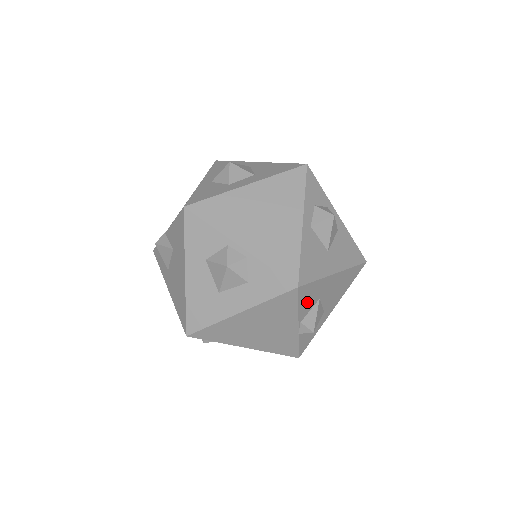
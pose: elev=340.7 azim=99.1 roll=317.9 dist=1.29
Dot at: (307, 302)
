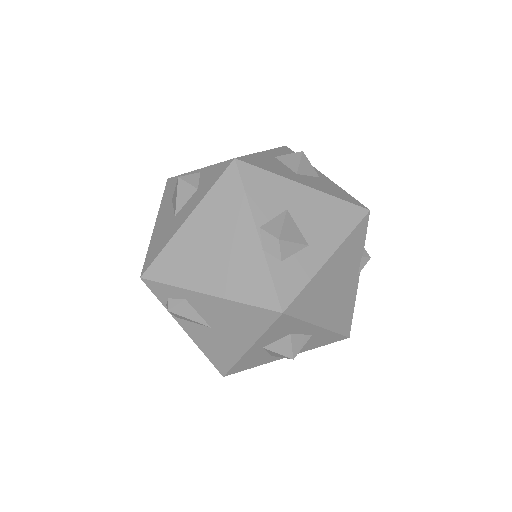
Dot at: (262, 198)
